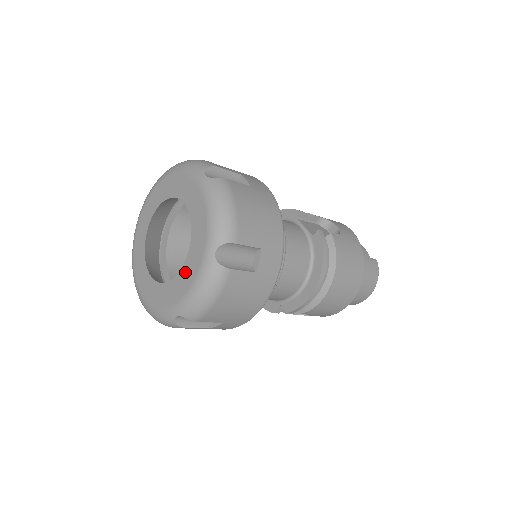
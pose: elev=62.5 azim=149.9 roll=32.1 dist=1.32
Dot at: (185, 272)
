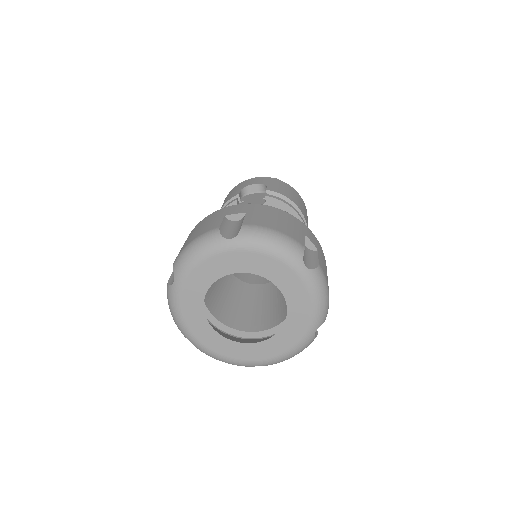
Dot at: (294, 304)
